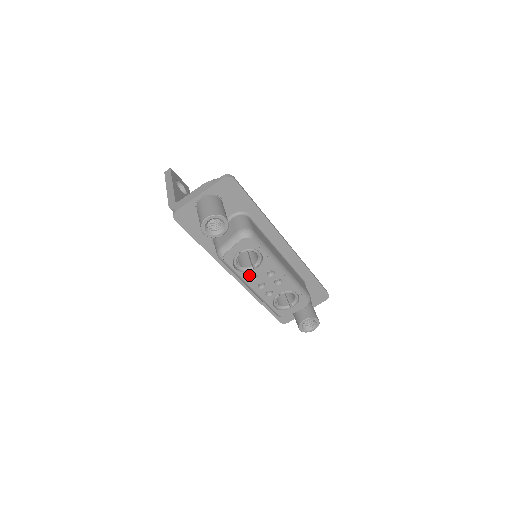
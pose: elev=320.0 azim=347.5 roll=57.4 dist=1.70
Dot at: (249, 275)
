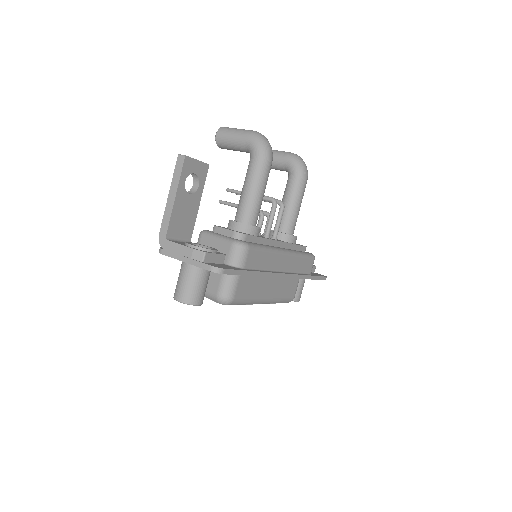
Dot at: occluded
